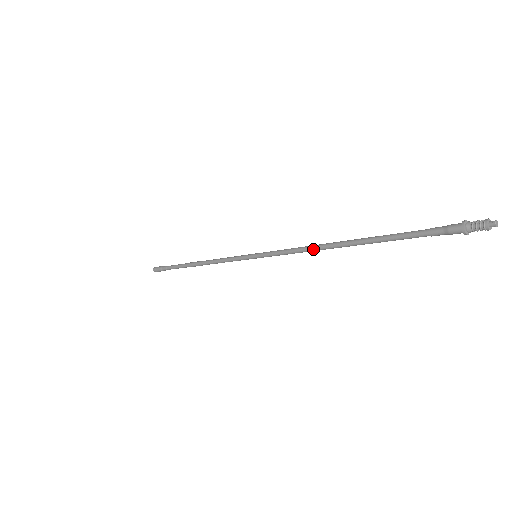
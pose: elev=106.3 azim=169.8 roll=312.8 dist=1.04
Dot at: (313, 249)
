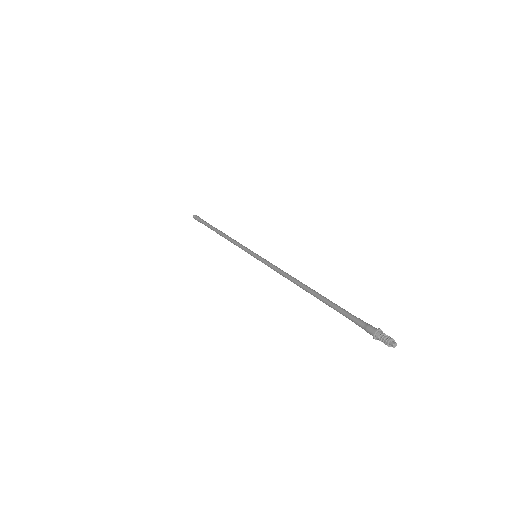
Dot at: (289, 278)
